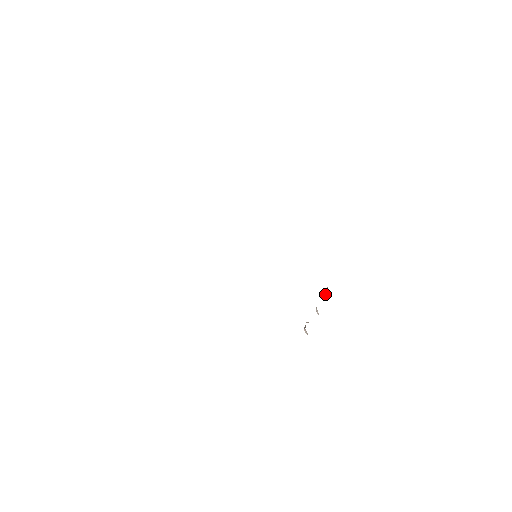
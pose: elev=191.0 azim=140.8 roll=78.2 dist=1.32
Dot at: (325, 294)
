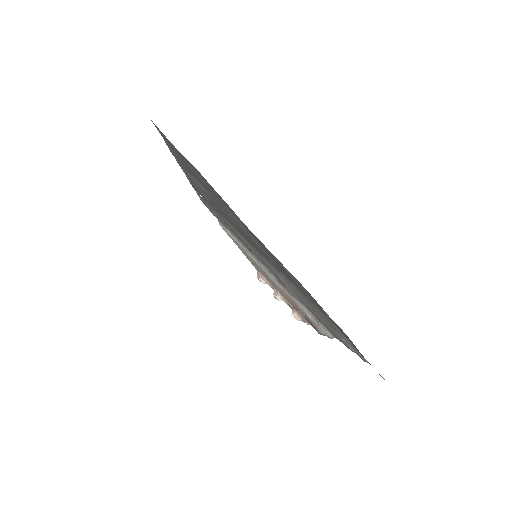
Dot at: (260, 281)
